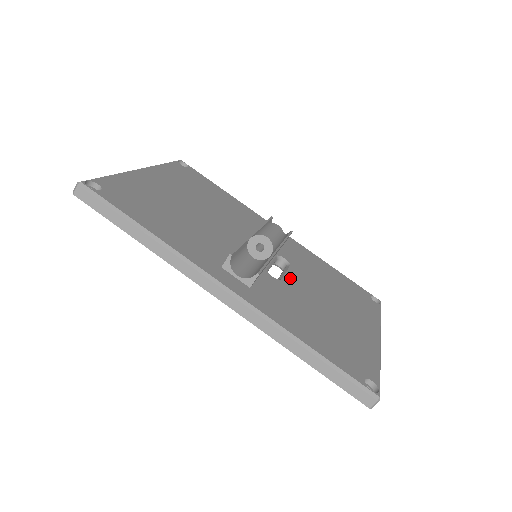
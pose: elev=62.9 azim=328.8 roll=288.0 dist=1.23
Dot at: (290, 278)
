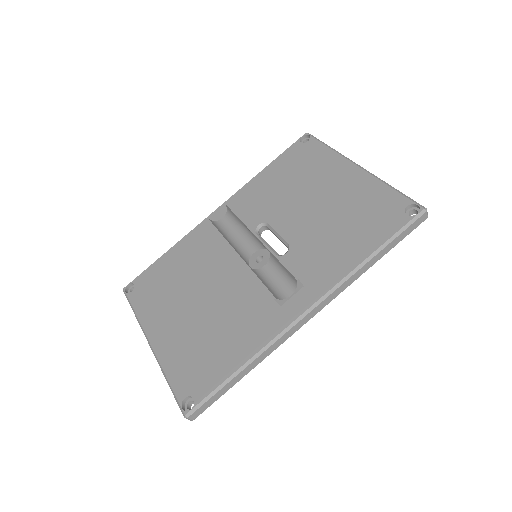
Dot at: (286, 233)
